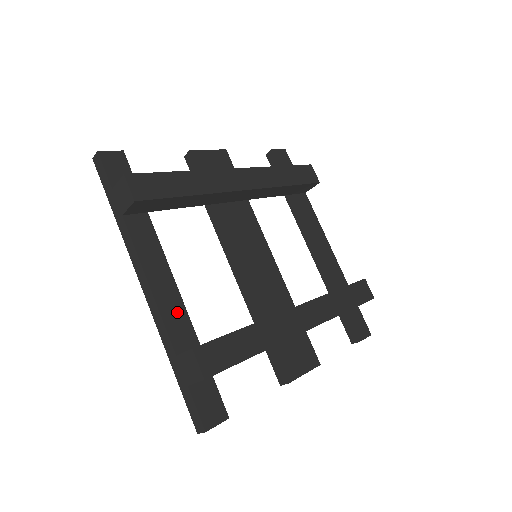
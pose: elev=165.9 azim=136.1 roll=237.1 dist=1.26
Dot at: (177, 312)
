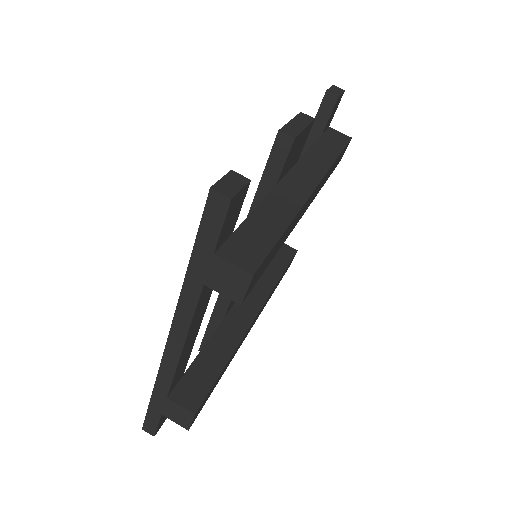
Dot at: (186, 358)
